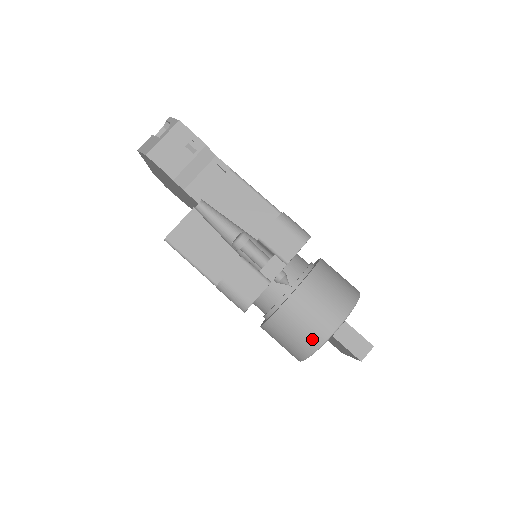
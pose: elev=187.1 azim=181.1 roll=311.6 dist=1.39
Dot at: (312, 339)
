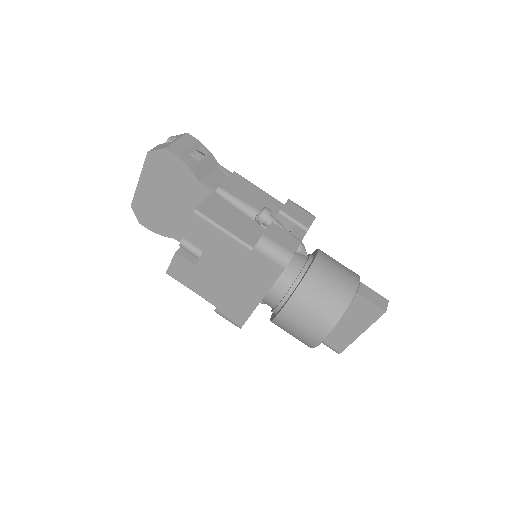
Dot at: (341, 298)
